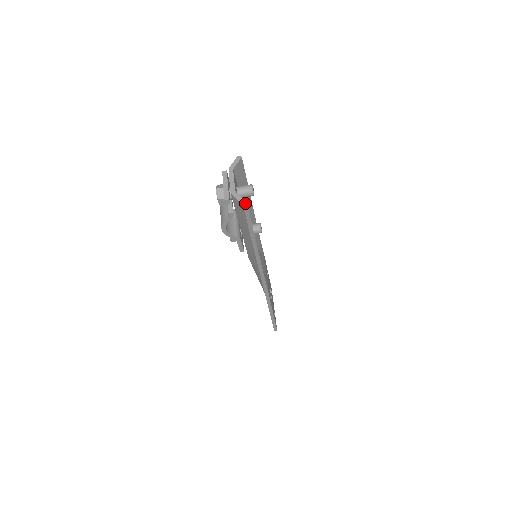
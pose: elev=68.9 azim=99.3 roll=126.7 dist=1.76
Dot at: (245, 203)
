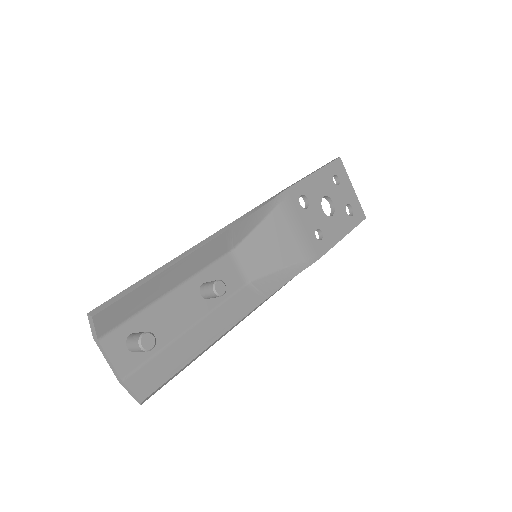
Dot at: (142, 402)
